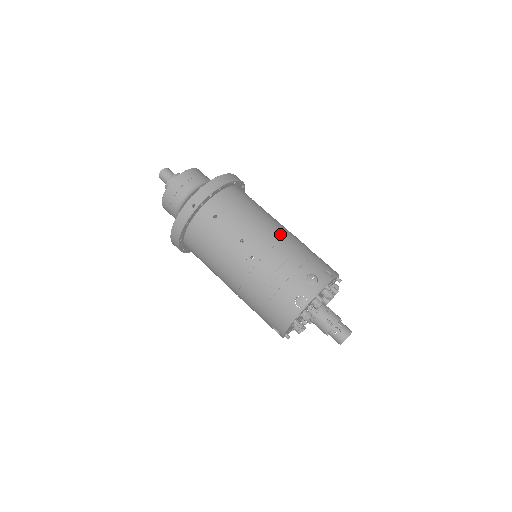
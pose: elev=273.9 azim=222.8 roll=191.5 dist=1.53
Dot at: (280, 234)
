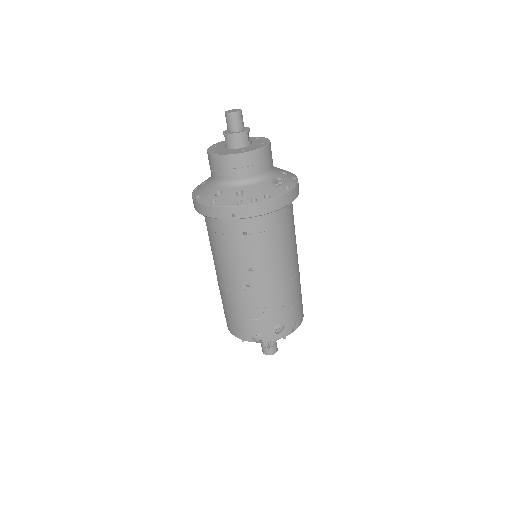
Dot at: (286, 277)
